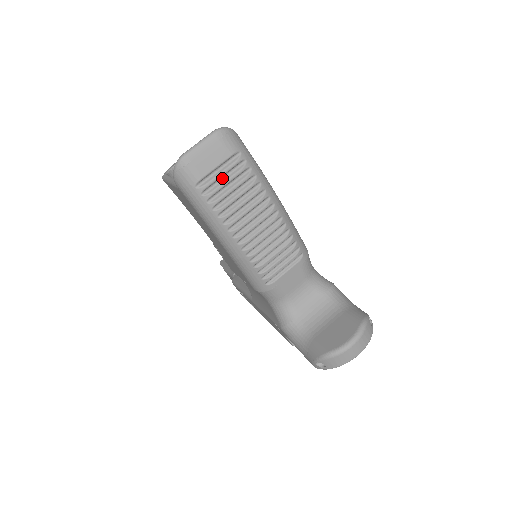
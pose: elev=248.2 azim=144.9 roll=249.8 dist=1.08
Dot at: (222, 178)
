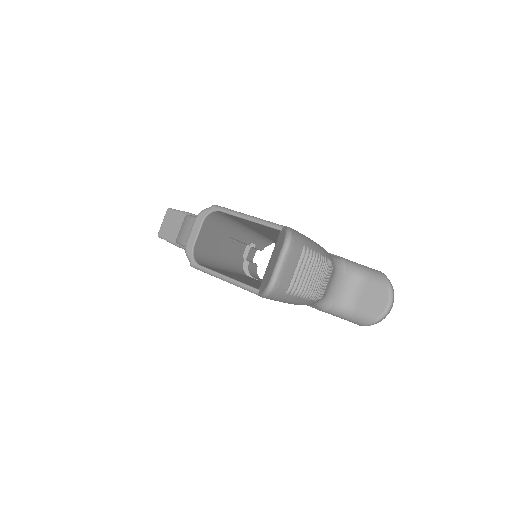
Dot at: (297, 272)
